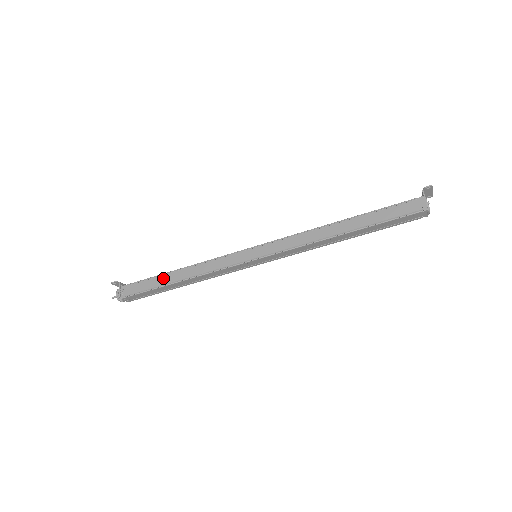
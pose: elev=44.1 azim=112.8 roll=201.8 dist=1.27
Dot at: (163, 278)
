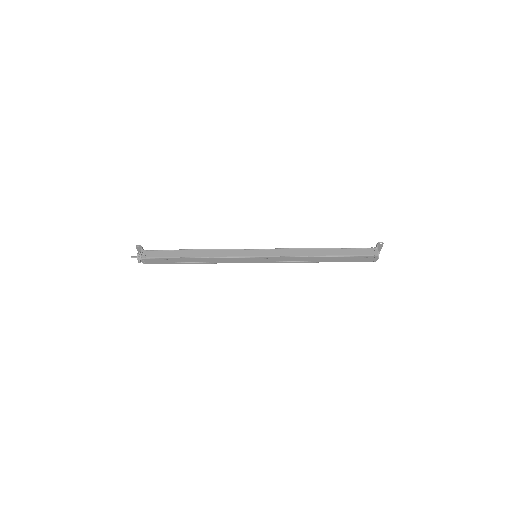
Dot at: (181, 252)
